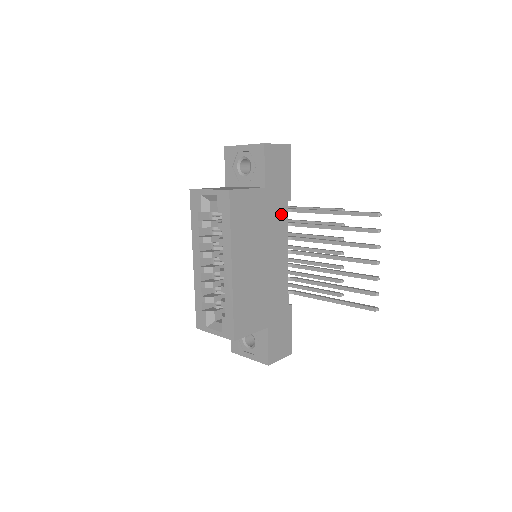
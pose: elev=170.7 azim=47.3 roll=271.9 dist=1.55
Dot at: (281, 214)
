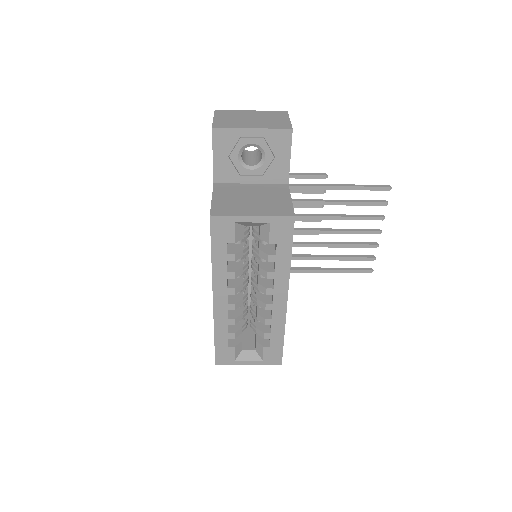
Dot at: occluded
